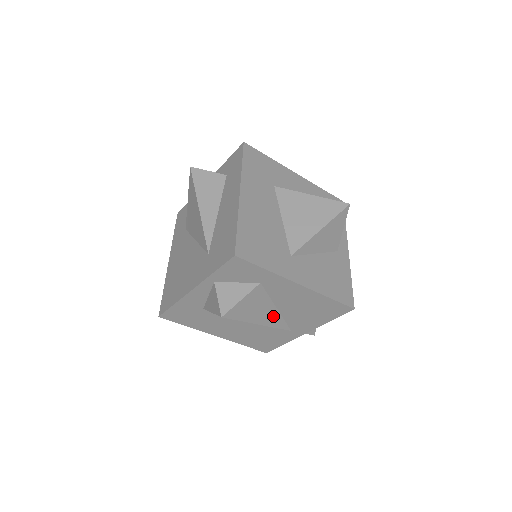
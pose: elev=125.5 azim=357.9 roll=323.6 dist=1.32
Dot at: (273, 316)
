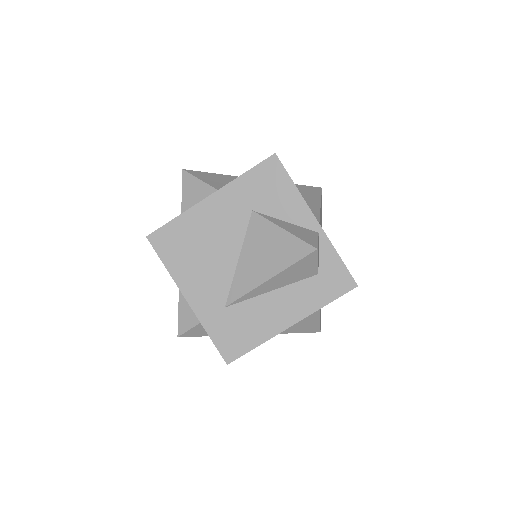
Dot at: occluded
